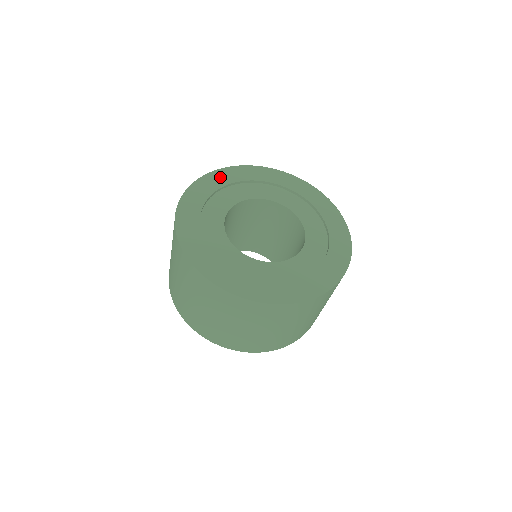
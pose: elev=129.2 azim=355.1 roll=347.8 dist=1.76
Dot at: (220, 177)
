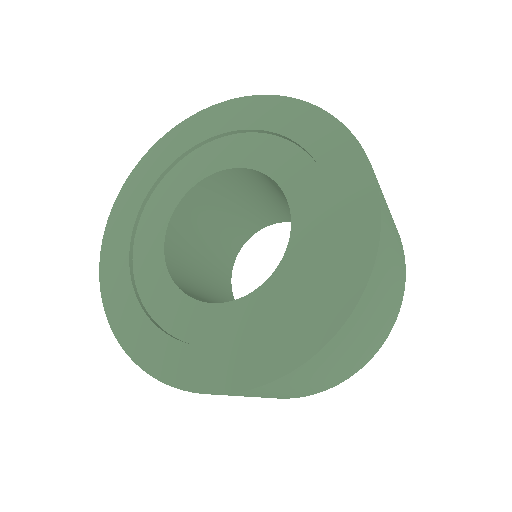
Dot at: (256, 110)
